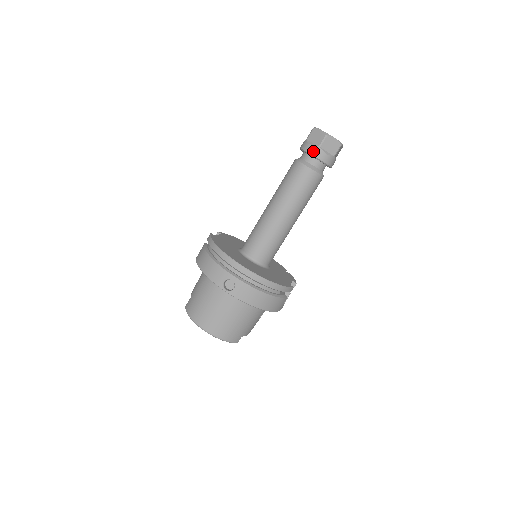
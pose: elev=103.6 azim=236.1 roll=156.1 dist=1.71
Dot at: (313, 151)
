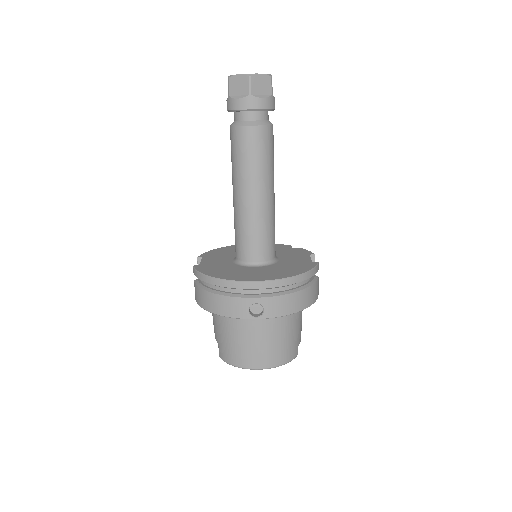
Dot at: (246, 104)
